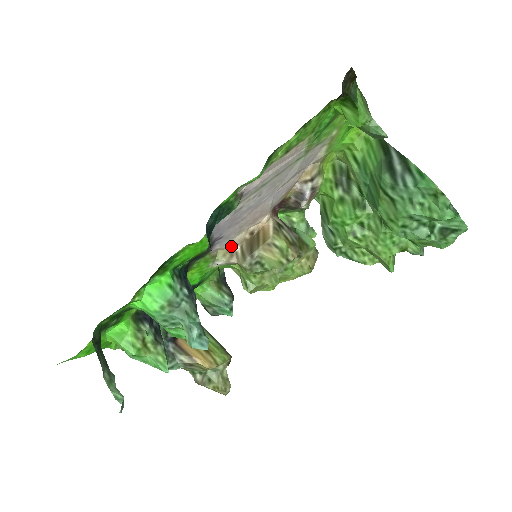
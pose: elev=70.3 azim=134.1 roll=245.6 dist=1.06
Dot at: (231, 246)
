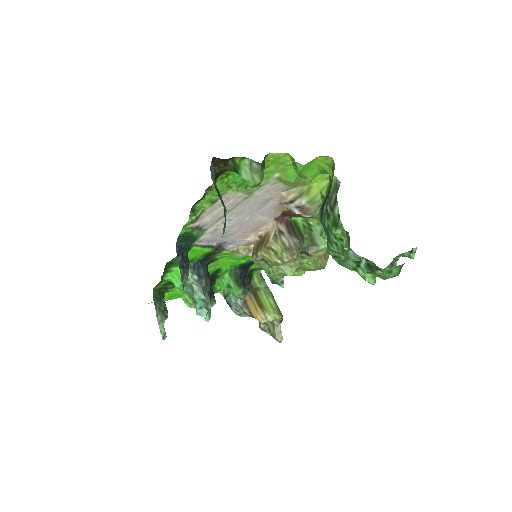
Dot at: (249, 244)
